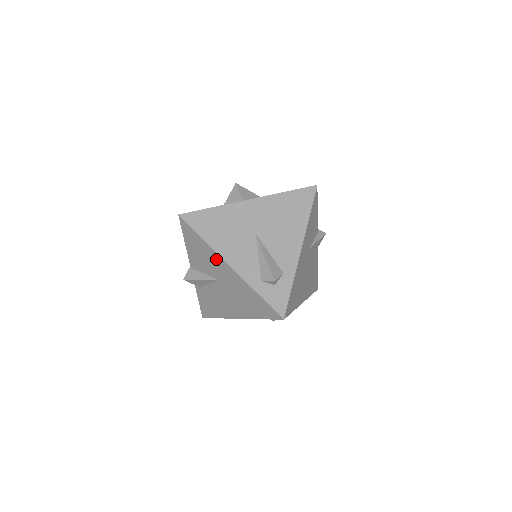
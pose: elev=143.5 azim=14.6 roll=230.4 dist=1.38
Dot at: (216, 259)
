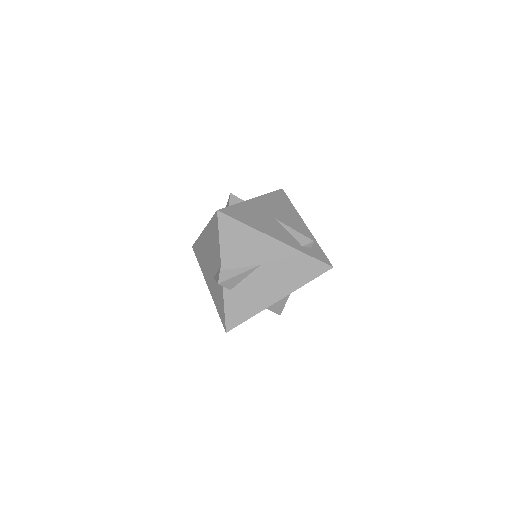
Dot at: (261, 240)
